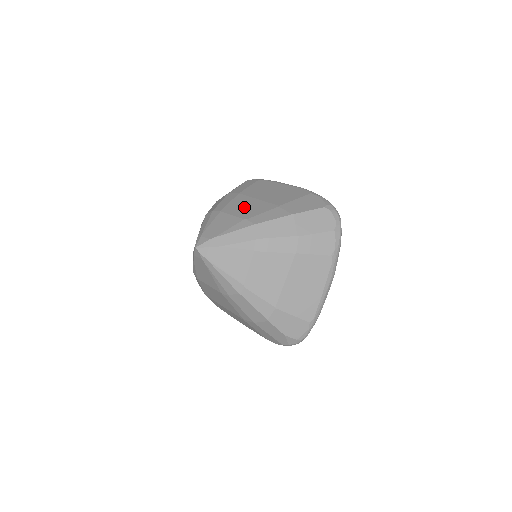
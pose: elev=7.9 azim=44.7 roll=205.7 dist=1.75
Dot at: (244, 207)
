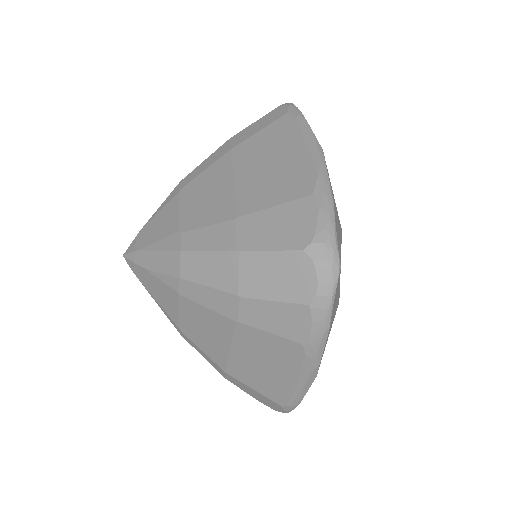
Dot at: (204, 195)
